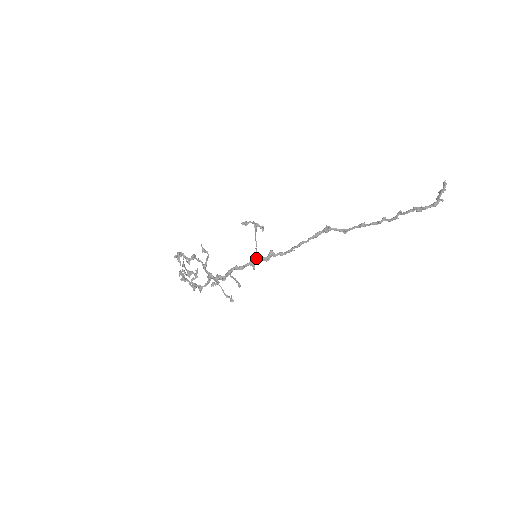
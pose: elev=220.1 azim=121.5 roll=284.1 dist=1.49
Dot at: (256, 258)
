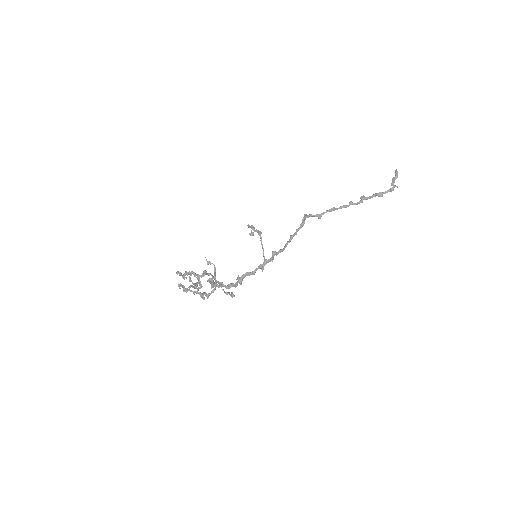
Dot at: (265, 262)
